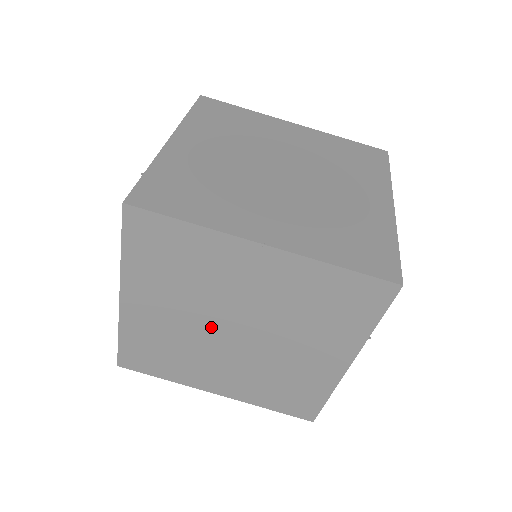
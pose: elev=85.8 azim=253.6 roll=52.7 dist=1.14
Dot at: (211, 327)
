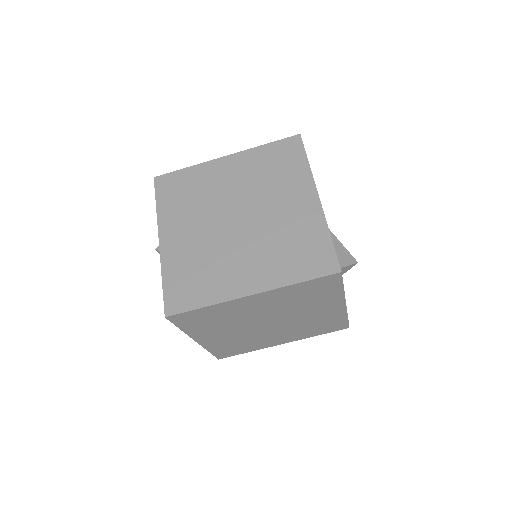
Dot at: (254, 328)
